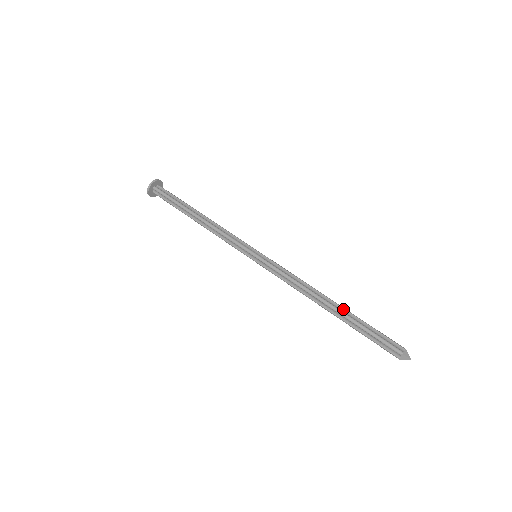
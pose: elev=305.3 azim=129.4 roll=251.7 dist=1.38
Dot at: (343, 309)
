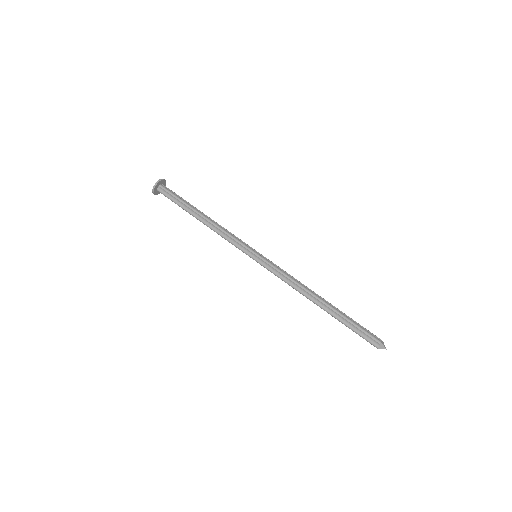
Dot at: (330, 309)
